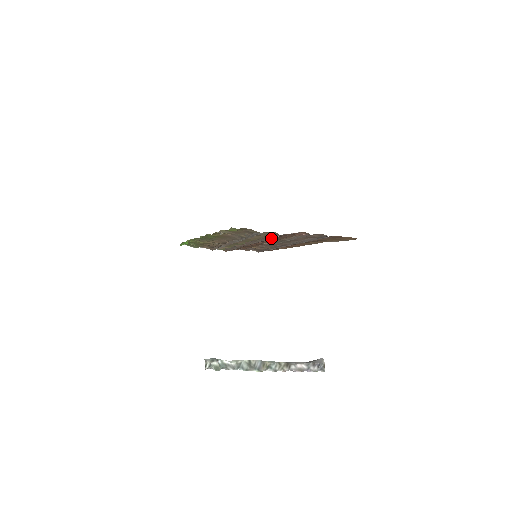
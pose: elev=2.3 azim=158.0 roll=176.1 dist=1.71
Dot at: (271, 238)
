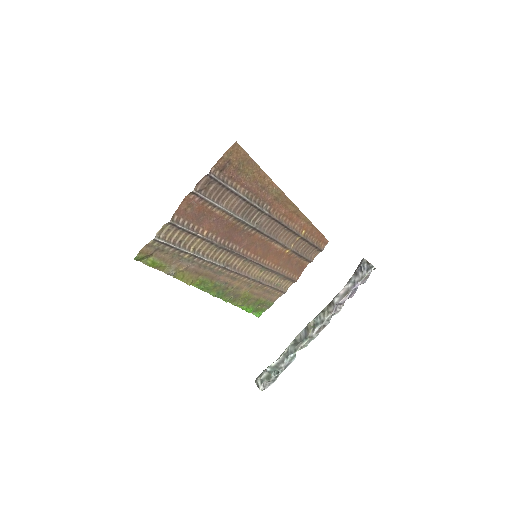
Dot at: (205, 231)
